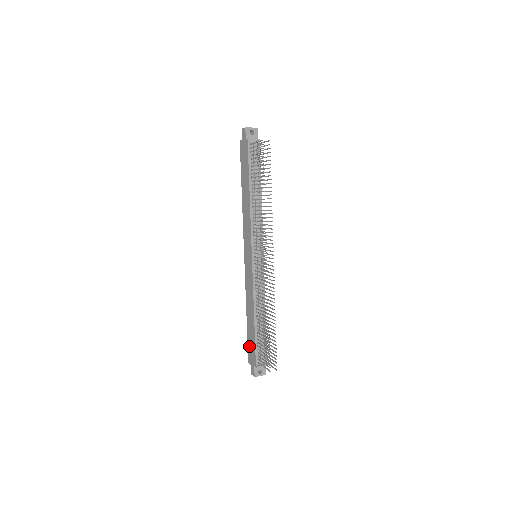
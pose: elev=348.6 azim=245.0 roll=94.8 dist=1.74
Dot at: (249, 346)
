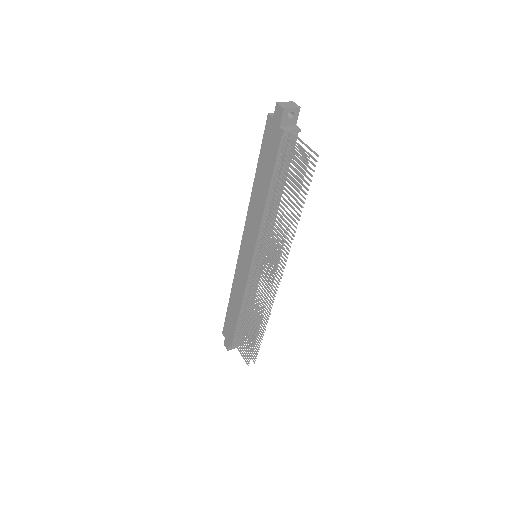
Dot at: (227, 324)
